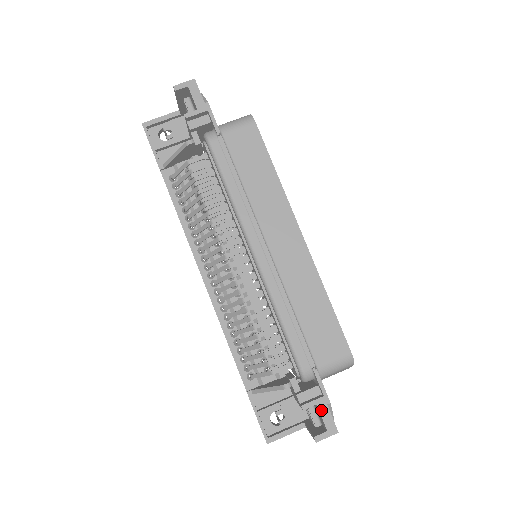
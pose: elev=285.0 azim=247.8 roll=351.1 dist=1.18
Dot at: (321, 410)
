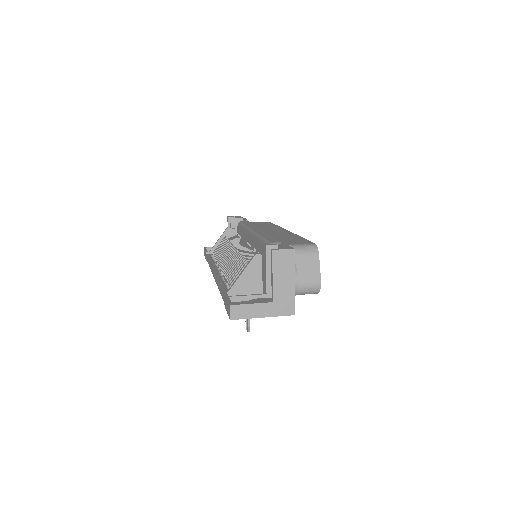
Dot at: (282, 245)
